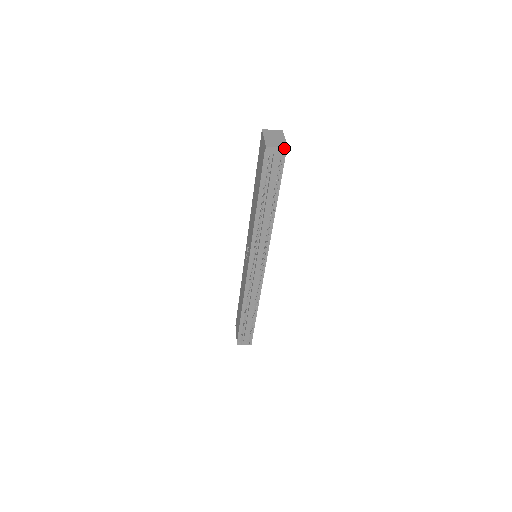
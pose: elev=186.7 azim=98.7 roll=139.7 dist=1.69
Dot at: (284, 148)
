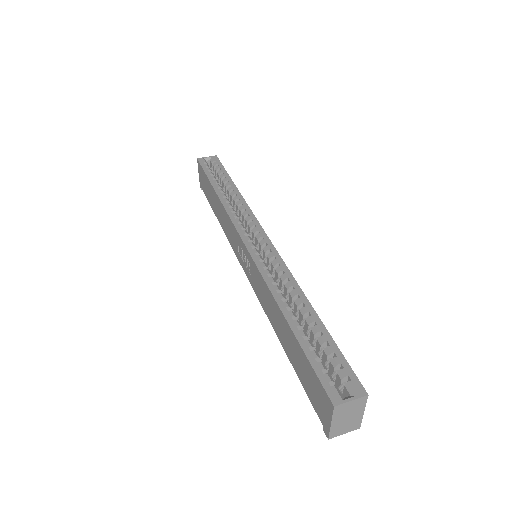
Dot at: (354, 429)
